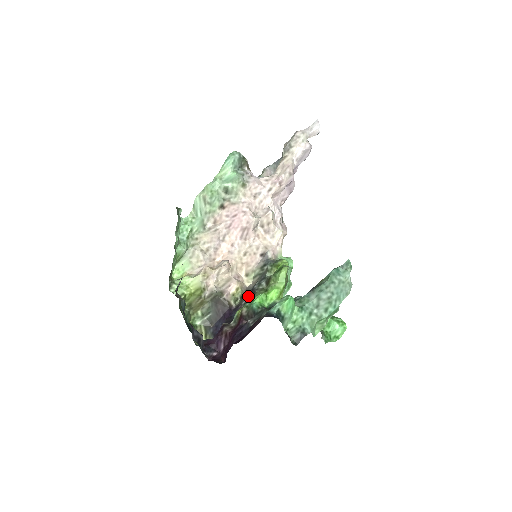
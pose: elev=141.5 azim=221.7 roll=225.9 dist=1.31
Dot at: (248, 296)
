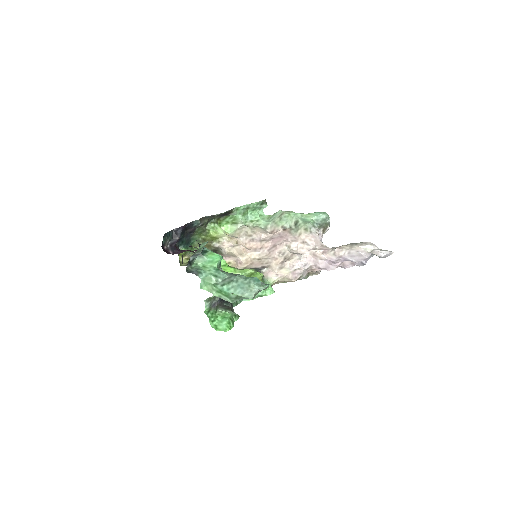
Dot at: occluded
